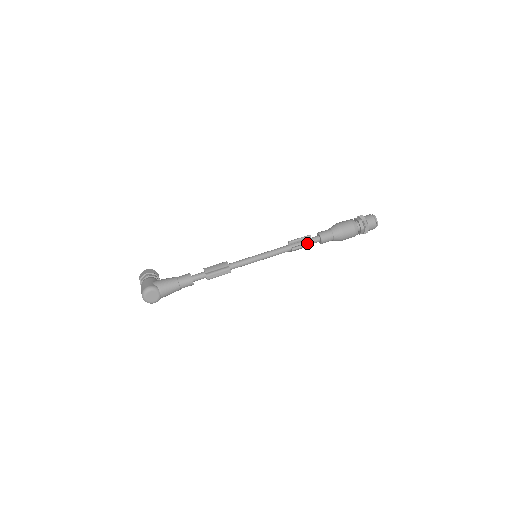
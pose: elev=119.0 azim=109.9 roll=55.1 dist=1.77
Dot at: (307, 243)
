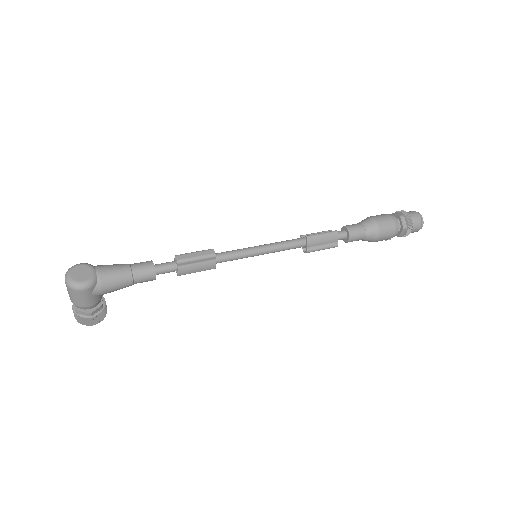
Dot at: (327, 232)
